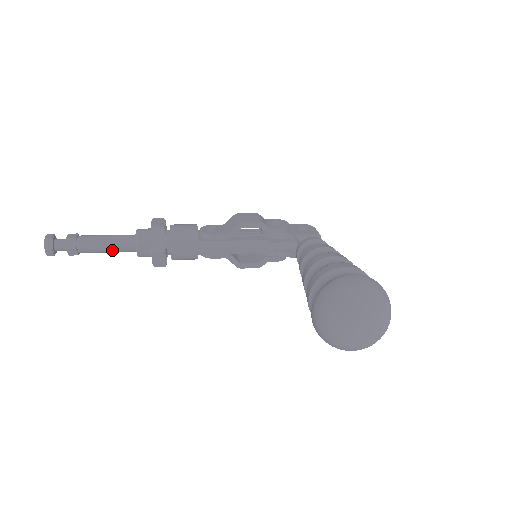
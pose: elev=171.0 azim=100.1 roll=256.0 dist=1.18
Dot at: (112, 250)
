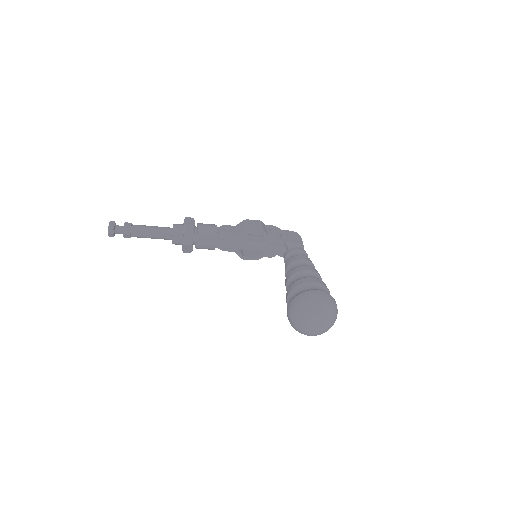
Dot at: (155, 238)
